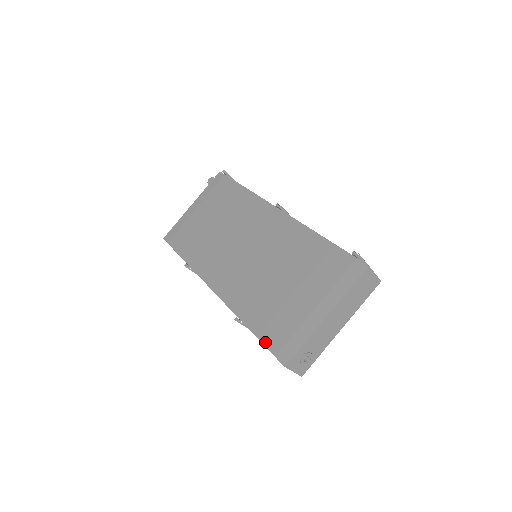
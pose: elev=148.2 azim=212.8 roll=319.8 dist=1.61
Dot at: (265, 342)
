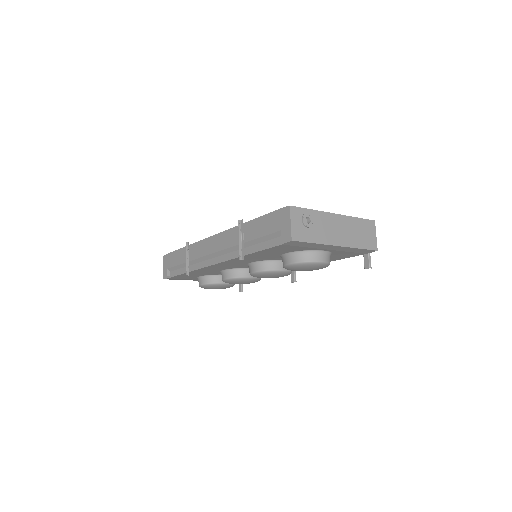
Dot at: (270, 214)
